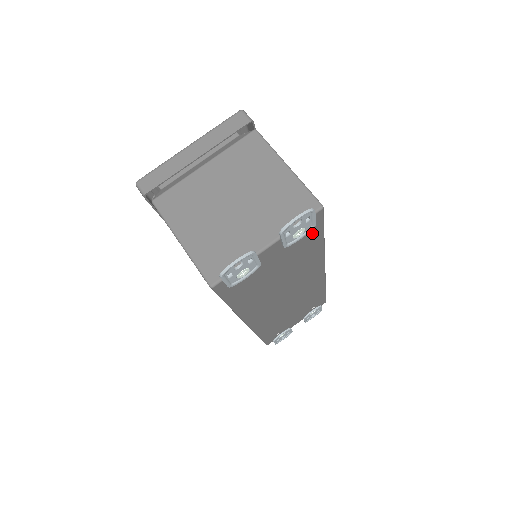
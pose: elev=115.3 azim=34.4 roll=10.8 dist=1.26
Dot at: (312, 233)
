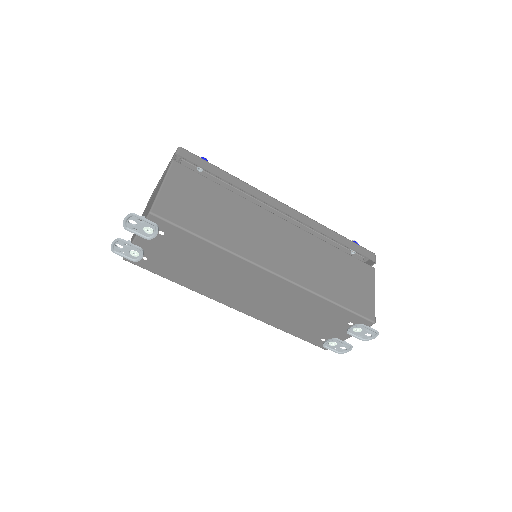
Dot at: (174, 232)
